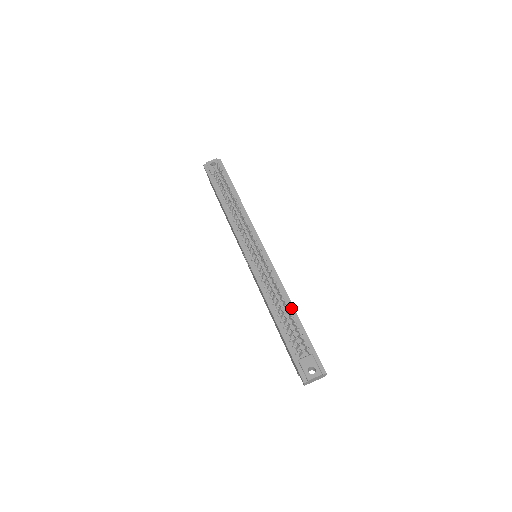
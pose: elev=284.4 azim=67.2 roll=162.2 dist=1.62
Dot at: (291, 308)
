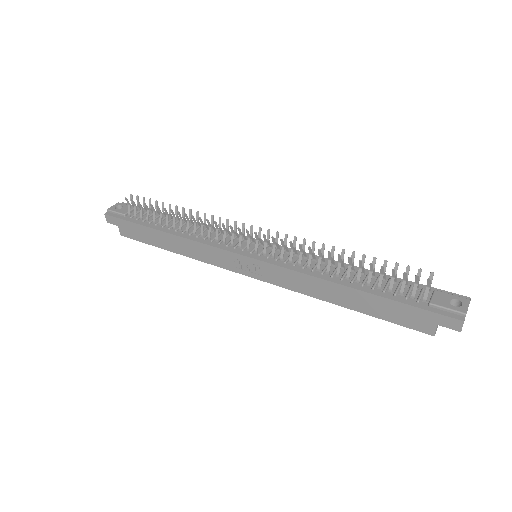
Dot at: (357, 269)
